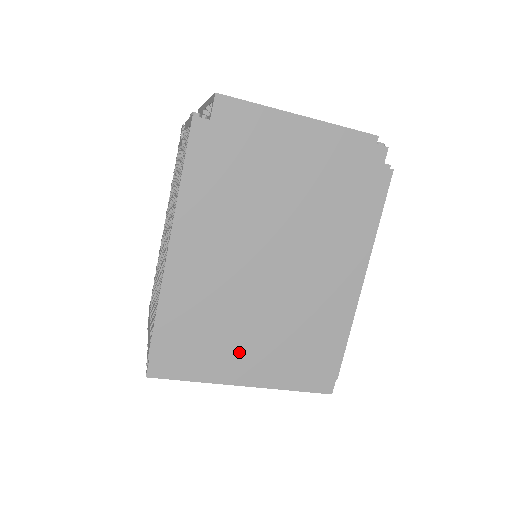
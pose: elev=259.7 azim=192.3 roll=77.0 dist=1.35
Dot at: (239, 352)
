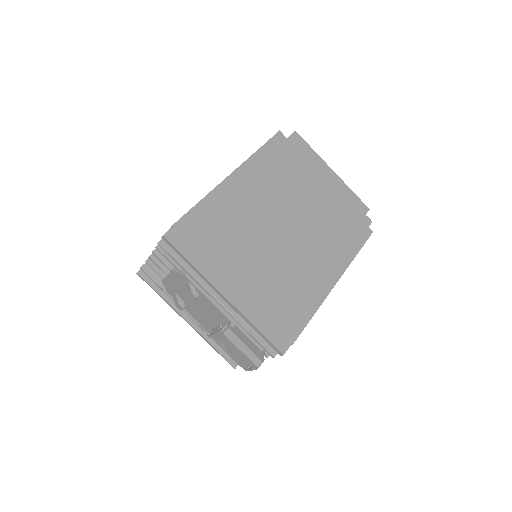
Dot at: (235, 268)
